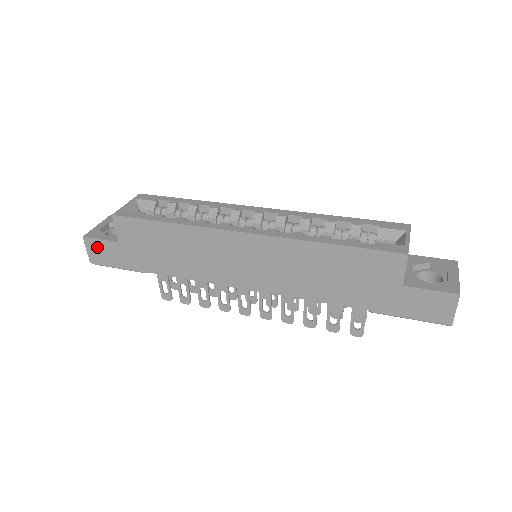
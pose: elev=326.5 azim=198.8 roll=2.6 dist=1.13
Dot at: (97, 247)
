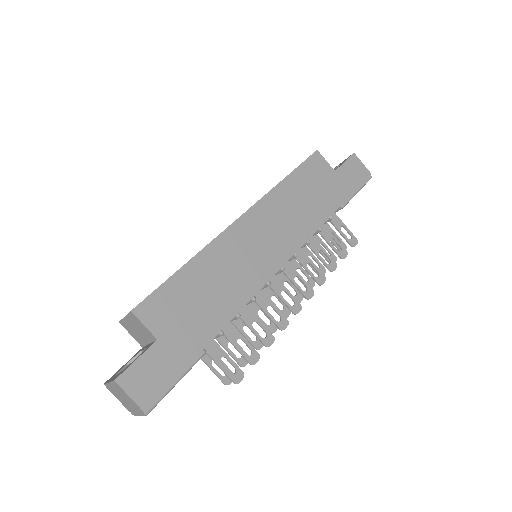
Dot at: (139, 376)
